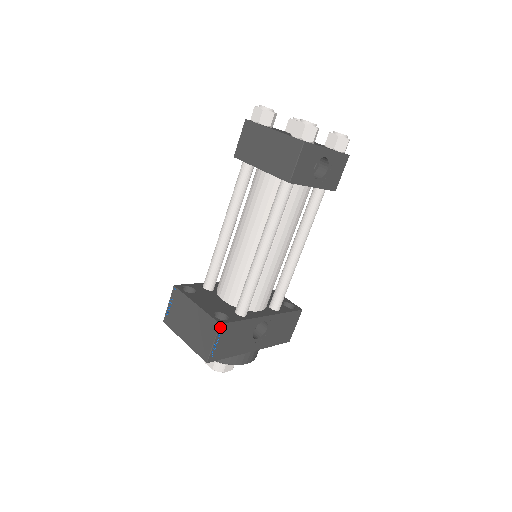
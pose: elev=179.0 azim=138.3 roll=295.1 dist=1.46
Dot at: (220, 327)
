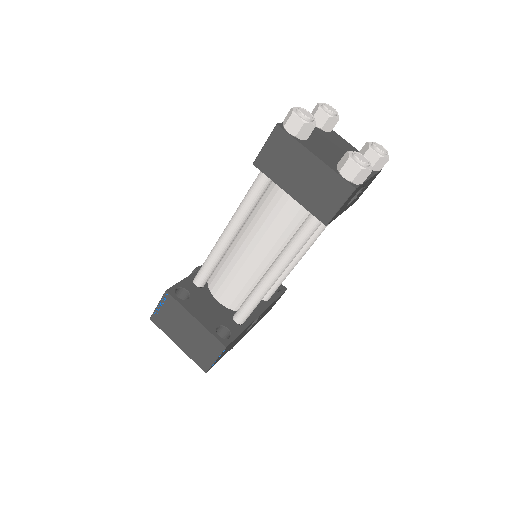
Dot at: (225, 348)
